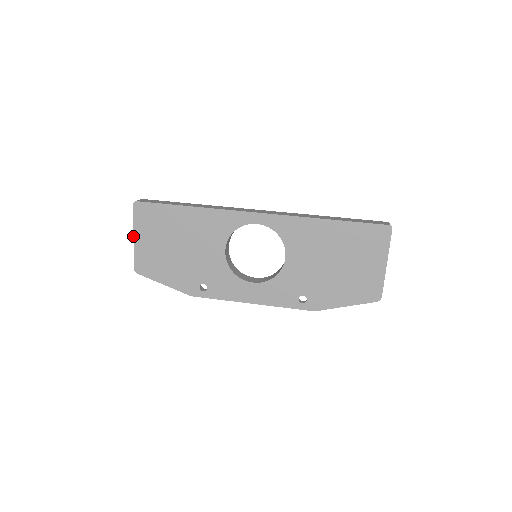
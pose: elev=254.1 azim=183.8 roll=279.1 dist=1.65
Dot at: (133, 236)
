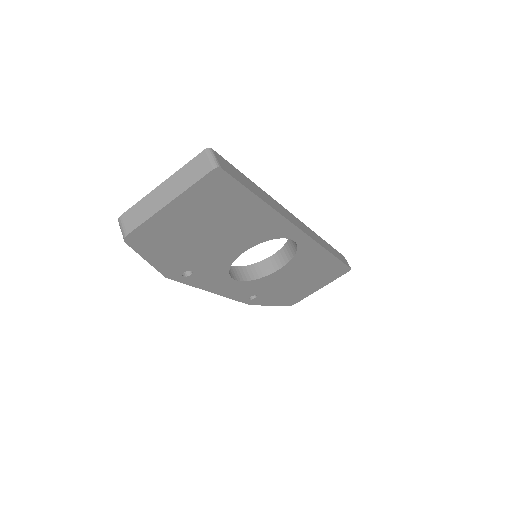
Dot at: (169, 202)
